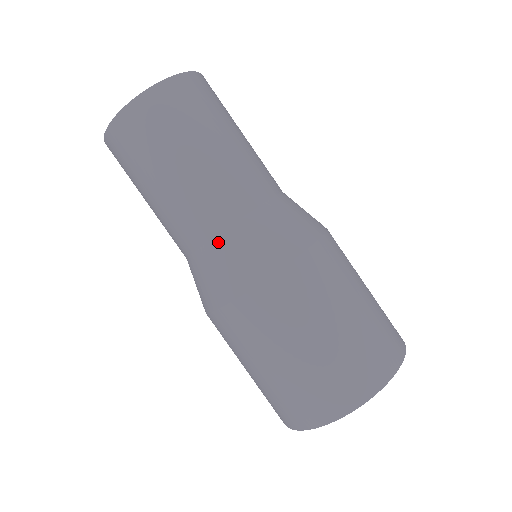
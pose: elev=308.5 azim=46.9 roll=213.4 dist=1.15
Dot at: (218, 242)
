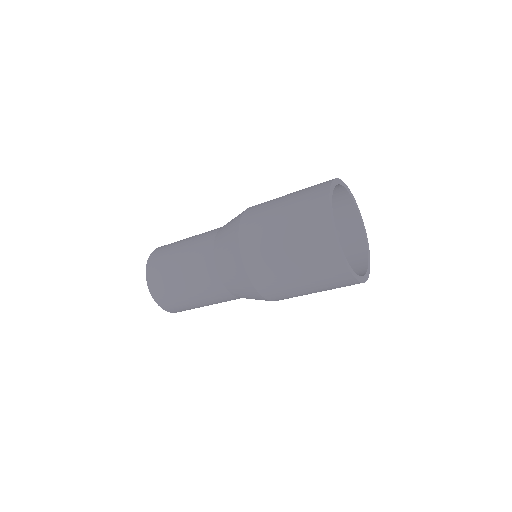
Dot at: (218, 235)
